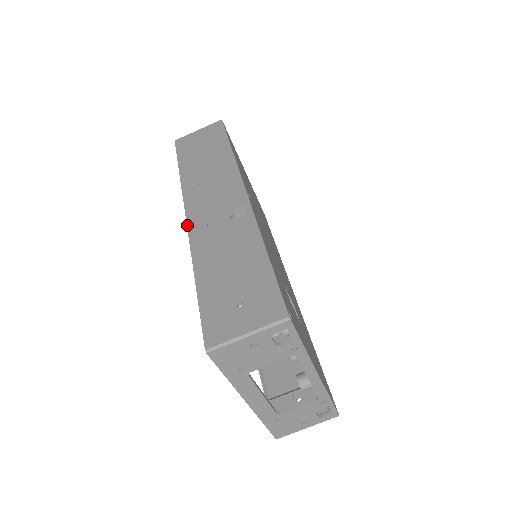
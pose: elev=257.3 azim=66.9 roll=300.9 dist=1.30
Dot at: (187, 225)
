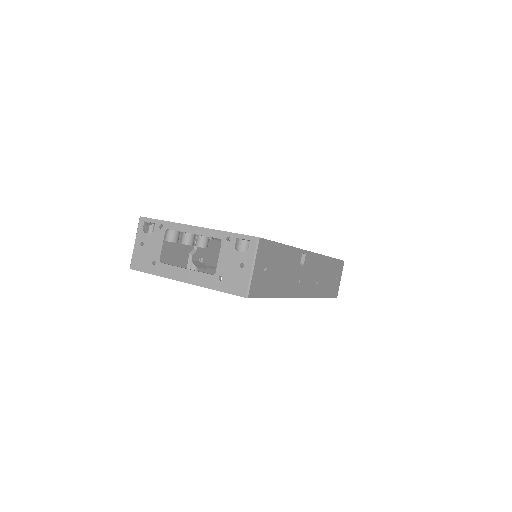
Dot at: occluded
